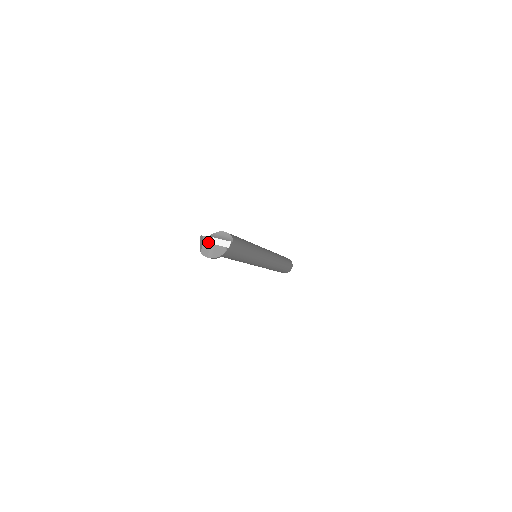
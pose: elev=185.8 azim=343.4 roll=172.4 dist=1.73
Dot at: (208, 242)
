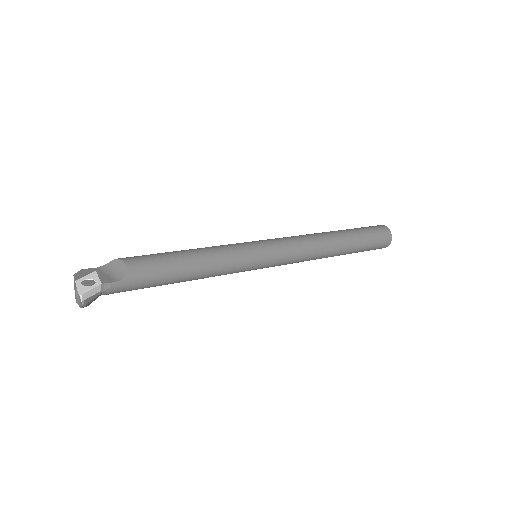
Dot at: (75, 285)
